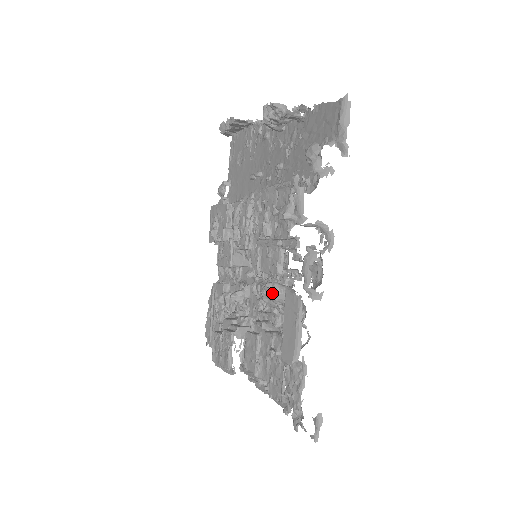
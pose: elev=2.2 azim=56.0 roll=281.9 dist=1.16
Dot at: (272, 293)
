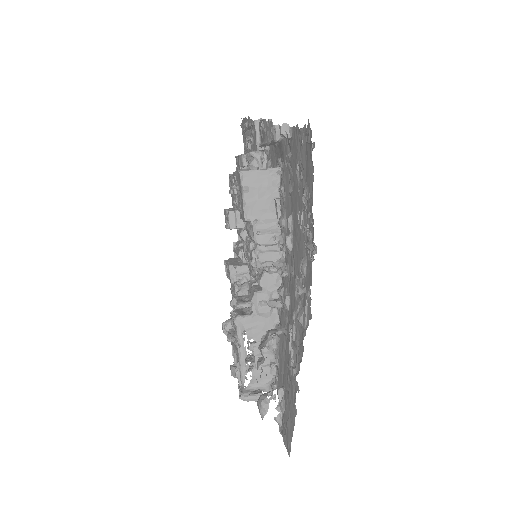
Dot at: (226, 334)
